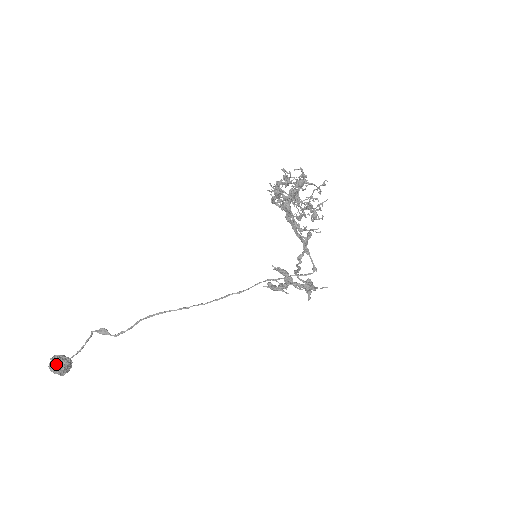
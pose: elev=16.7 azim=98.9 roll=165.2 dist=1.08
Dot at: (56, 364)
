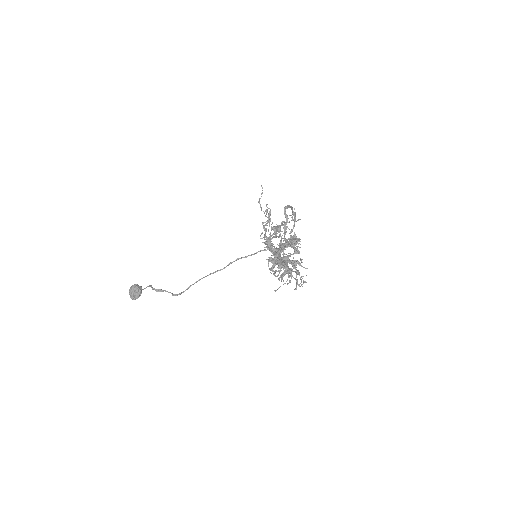
Dot at: (135, 298)
